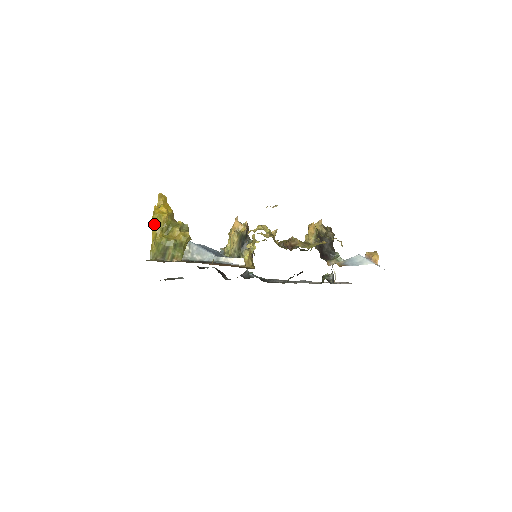
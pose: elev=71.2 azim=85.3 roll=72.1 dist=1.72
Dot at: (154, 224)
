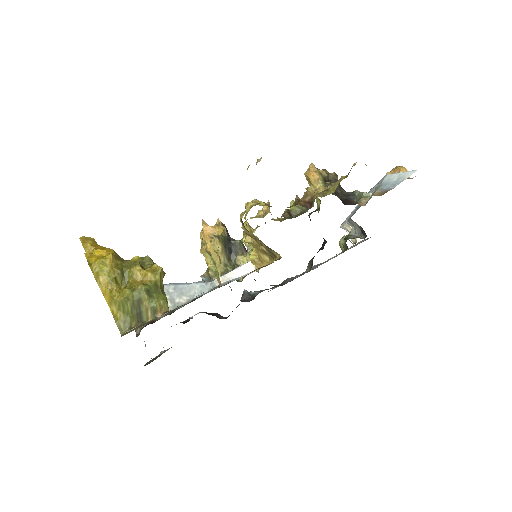
Dot at: (99, 279)
